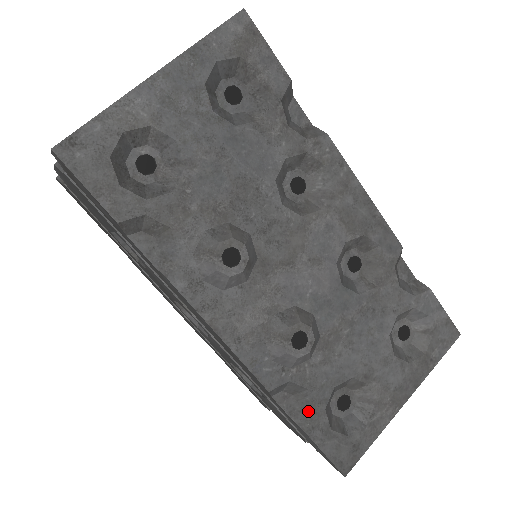
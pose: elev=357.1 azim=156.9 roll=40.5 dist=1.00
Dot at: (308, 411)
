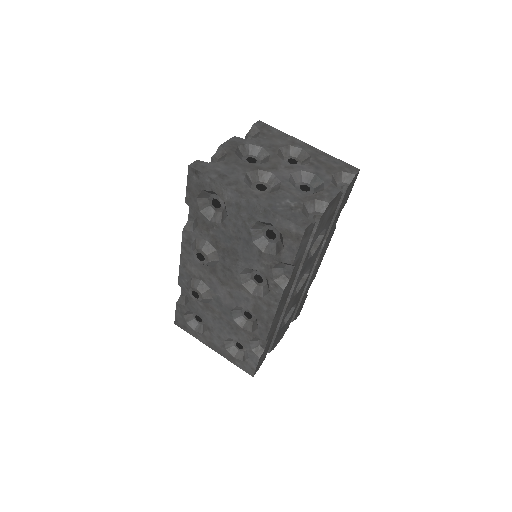
Dot at: (184, 303)
